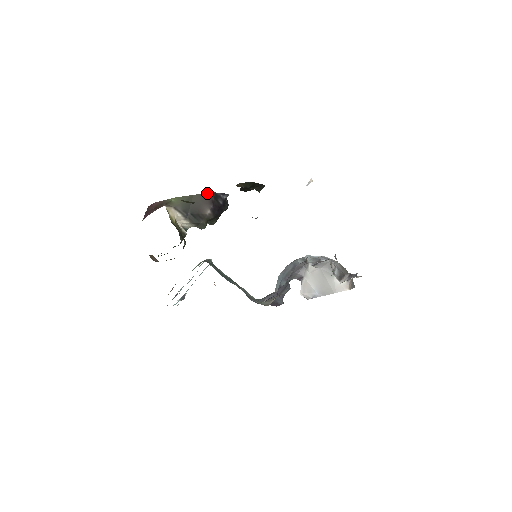
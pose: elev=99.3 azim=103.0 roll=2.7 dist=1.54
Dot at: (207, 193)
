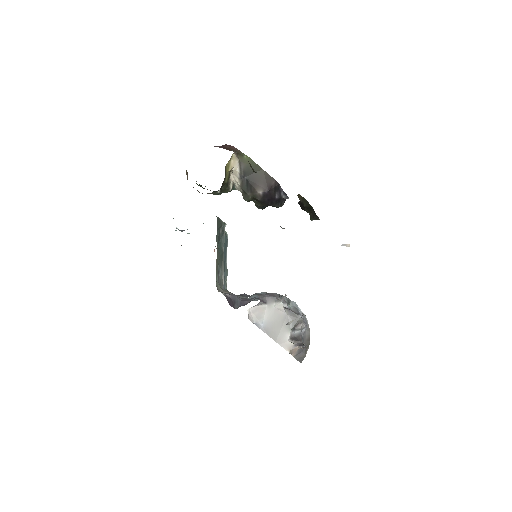
Dot at: (273, 178)
